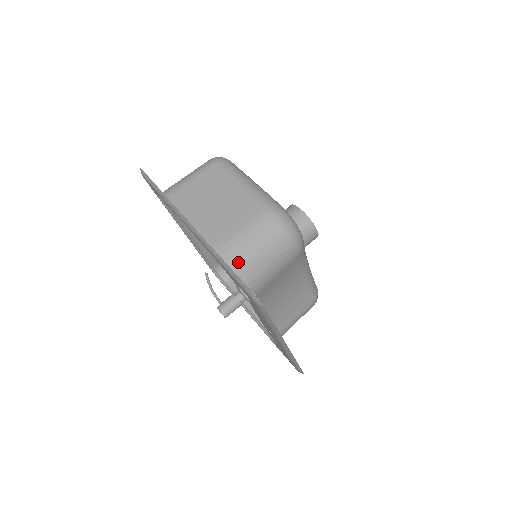
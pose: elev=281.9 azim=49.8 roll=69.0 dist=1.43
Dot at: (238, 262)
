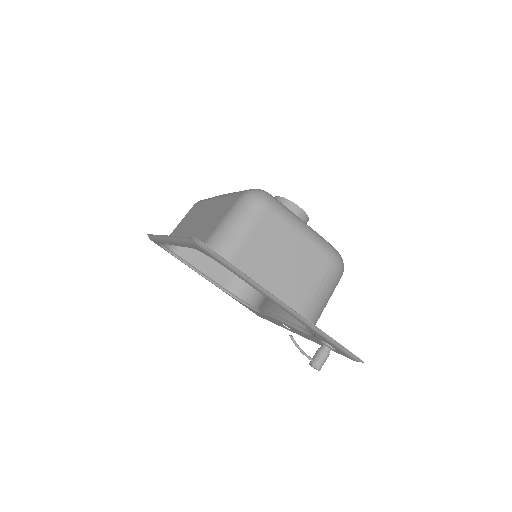
Dot at: (316, 317)
